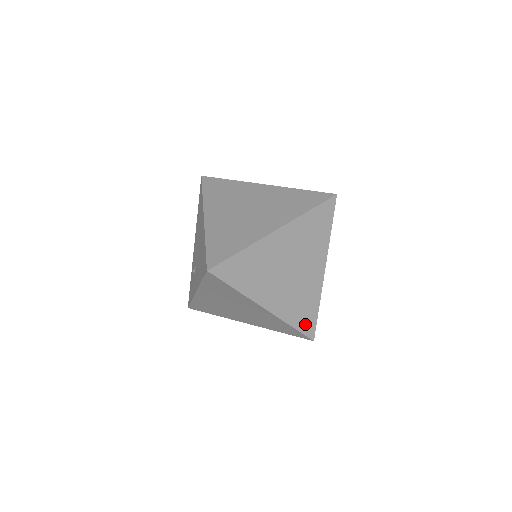
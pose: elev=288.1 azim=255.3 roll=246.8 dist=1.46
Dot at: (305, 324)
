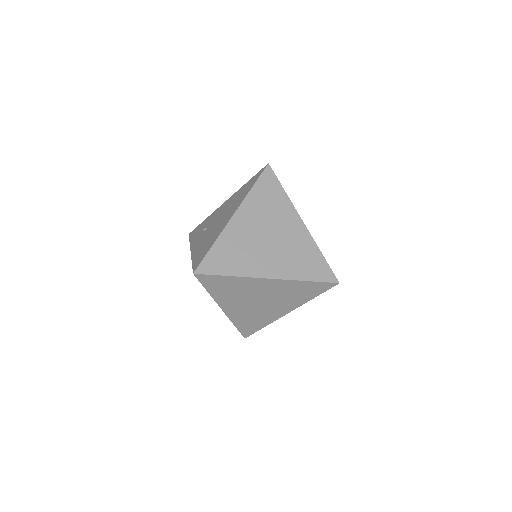
Dot at: (246, 329)
